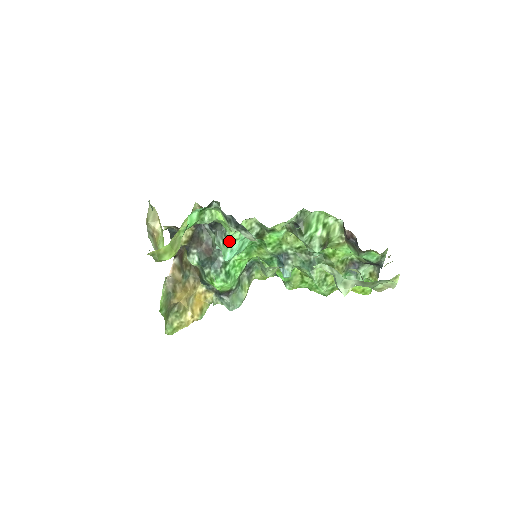
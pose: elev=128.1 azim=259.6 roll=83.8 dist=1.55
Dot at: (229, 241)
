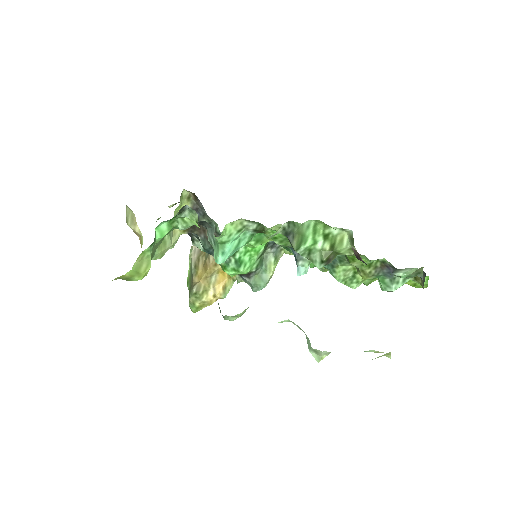
Dot at: (218, 243)
